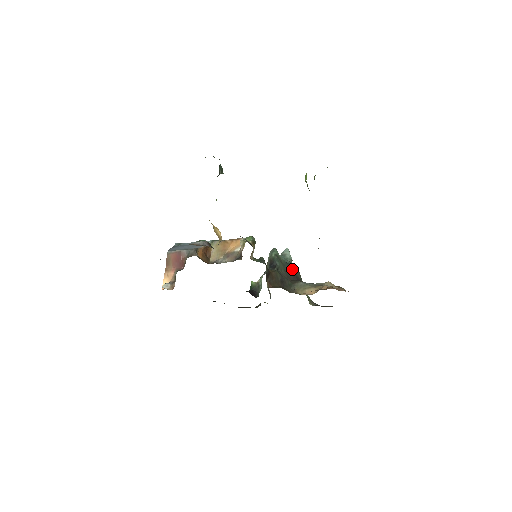
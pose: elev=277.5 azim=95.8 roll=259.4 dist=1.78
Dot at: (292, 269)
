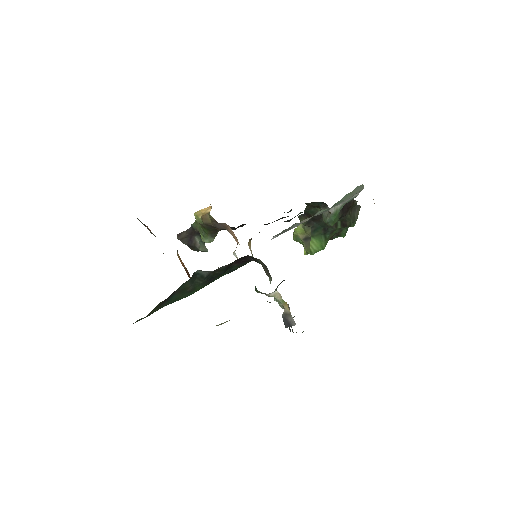
Dot at: occluded
